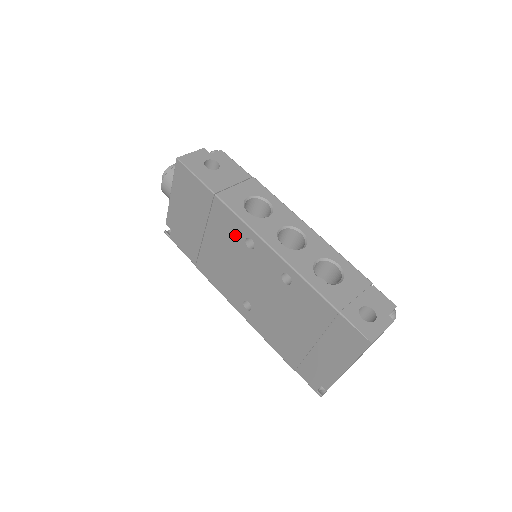
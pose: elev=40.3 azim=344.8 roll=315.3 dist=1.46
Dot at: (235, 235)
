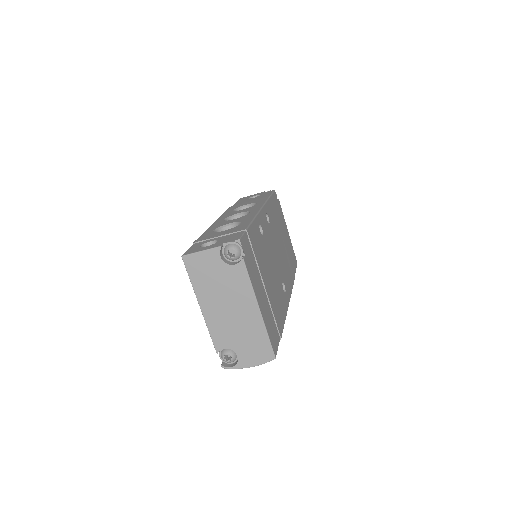
Dot at: occluded
